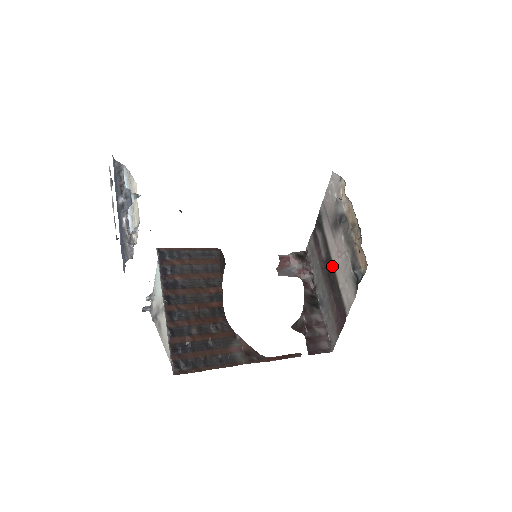
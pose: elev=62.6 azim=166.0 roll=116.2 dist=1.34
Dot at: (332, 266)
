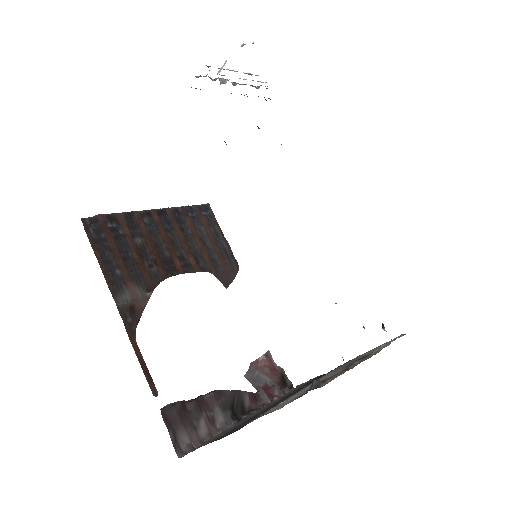
Dot at: occluded
